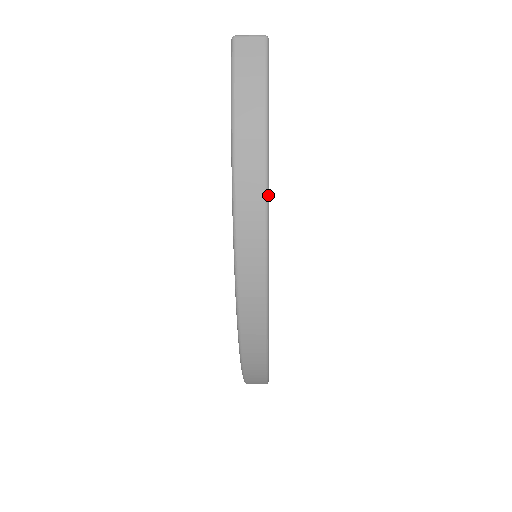
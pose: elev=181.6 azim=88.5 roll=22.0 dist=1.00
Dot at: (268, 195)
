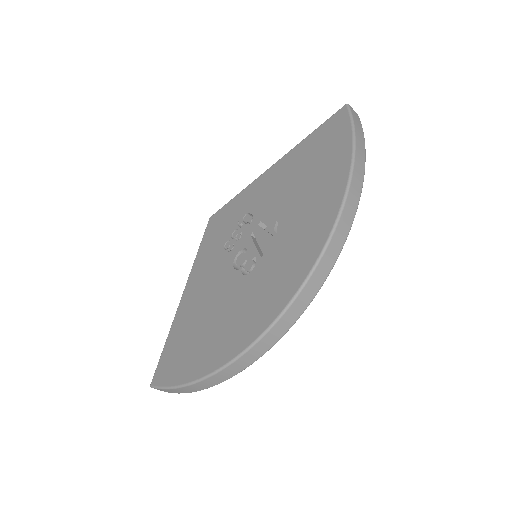
Dot at: occluded
